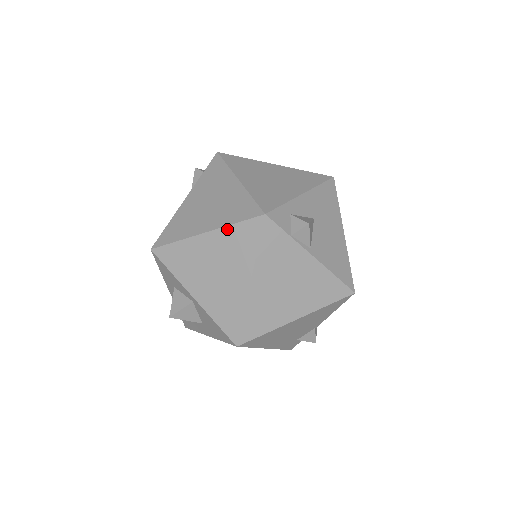
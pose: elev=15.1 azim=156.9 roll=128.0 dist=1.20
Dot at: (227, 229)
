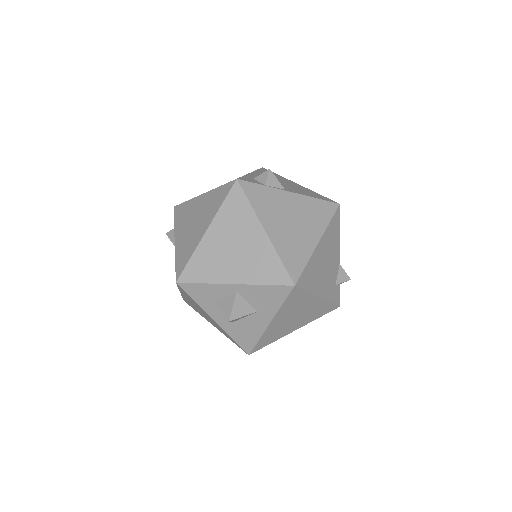
Dot at: (220, 213)
